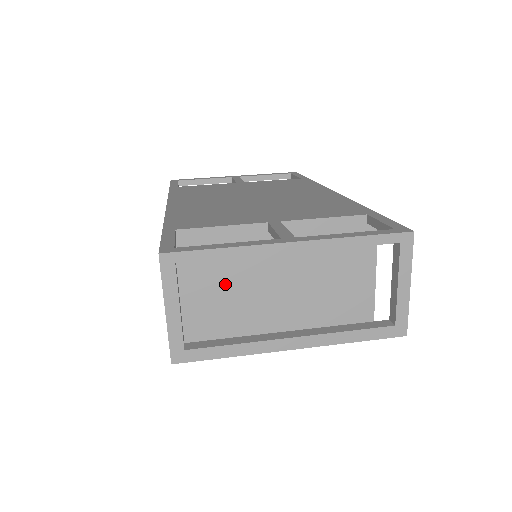
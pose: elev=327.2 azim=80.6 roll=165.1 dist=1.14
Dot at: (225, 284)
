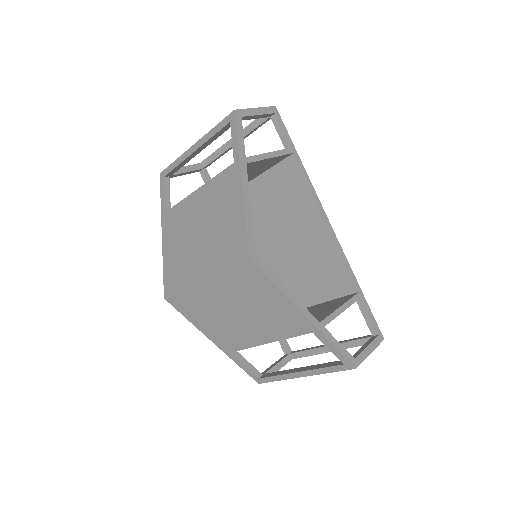
Dot at: occluded
